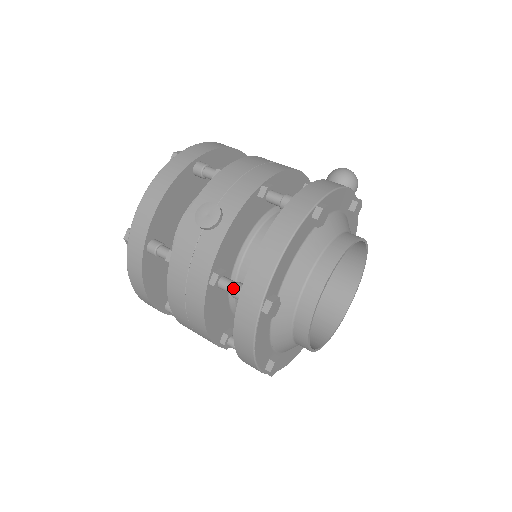
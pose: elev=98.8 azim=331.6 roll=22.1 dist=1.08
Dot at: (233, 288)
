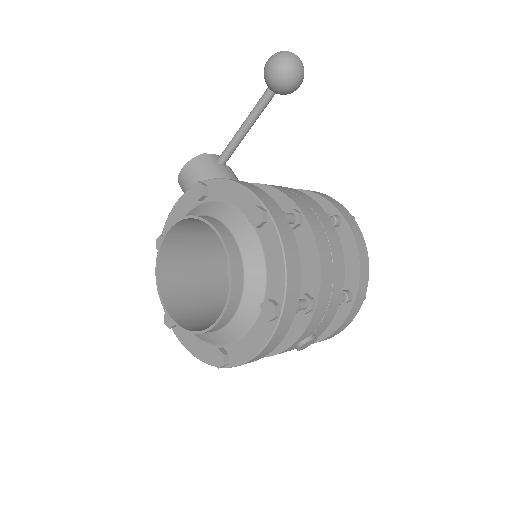
Dot at: occluded
